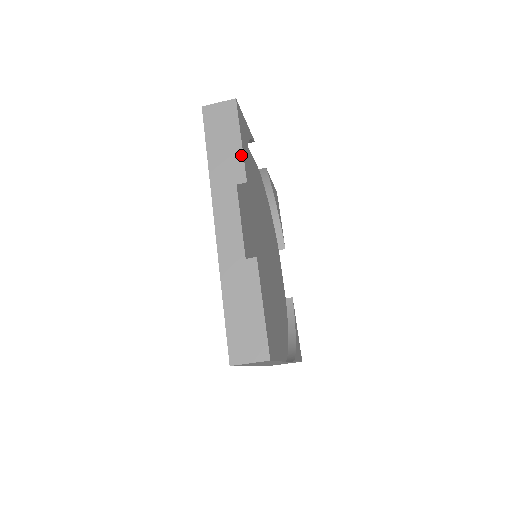
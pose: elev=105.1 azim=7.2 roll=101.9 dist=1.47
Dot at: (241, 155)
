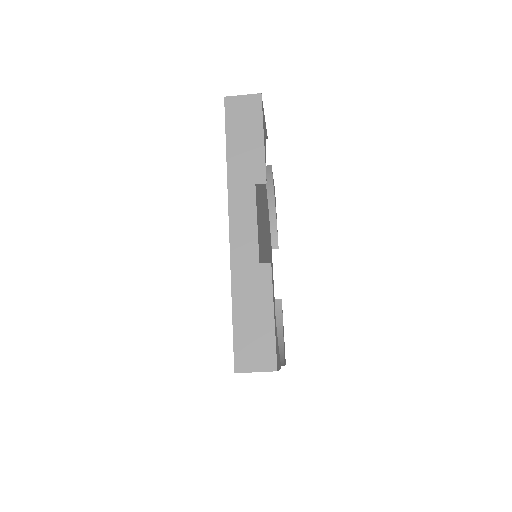
Dot at: (262, 154)
